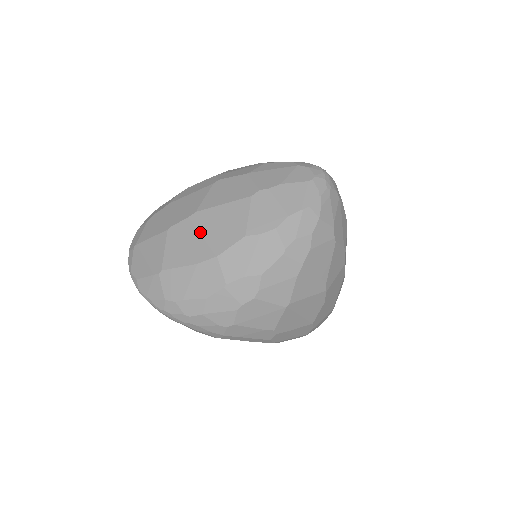
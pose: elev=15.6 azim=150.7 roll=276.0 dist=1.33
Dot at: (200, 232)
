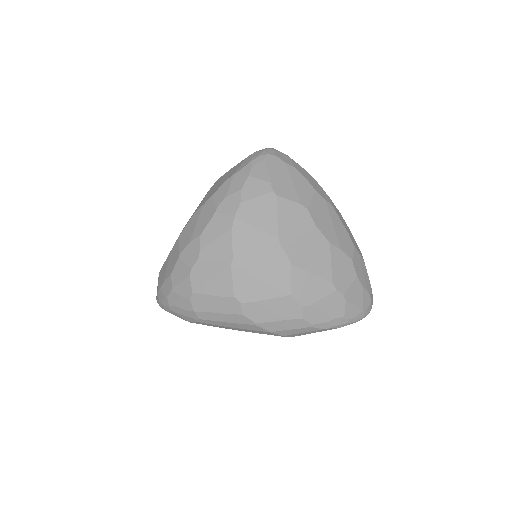
Dot at: occluded
